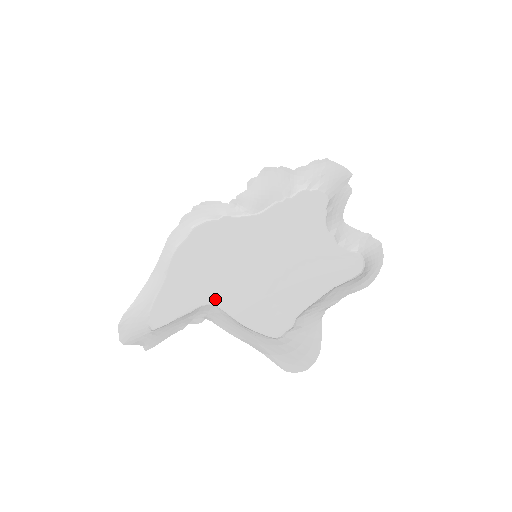
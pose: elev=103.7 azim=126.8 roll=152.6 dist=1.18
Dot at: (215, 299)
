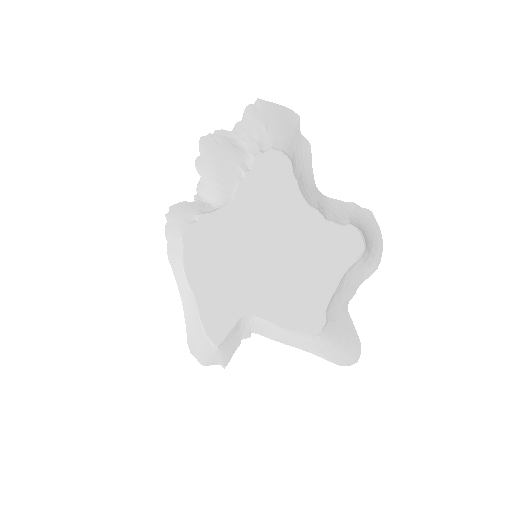
Dot at: (247, 309)
